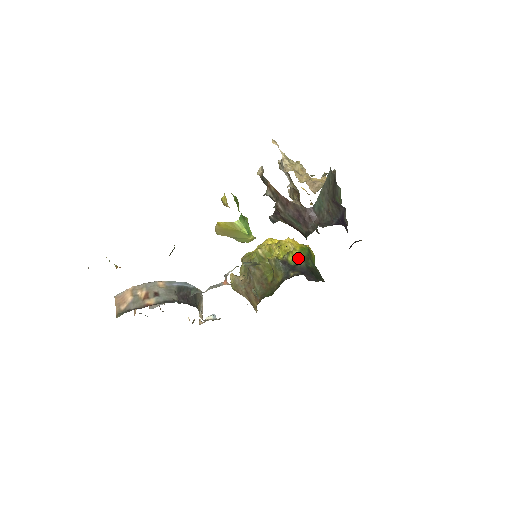
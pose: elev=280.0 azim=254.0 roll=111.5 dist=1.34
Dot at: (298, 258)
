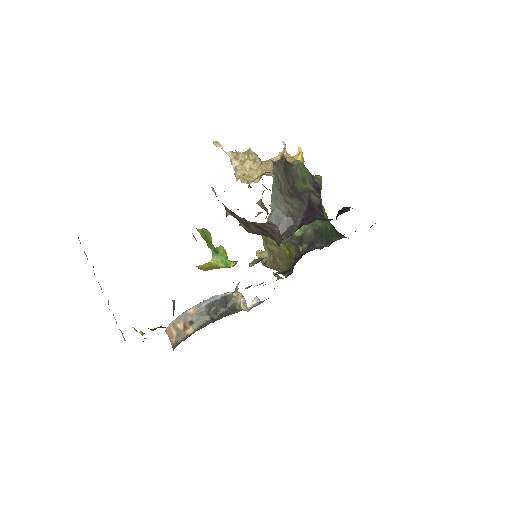
Dot at: (303, 226)
